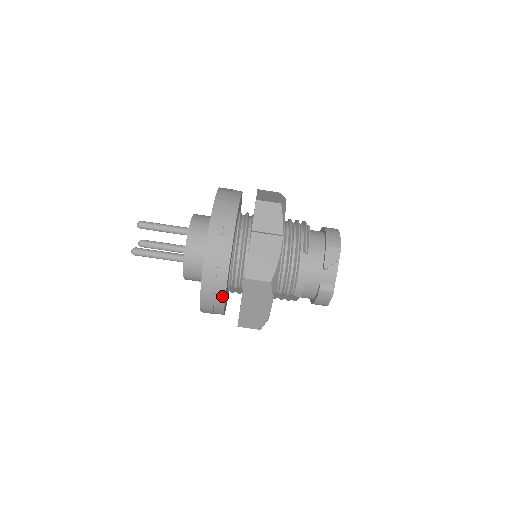
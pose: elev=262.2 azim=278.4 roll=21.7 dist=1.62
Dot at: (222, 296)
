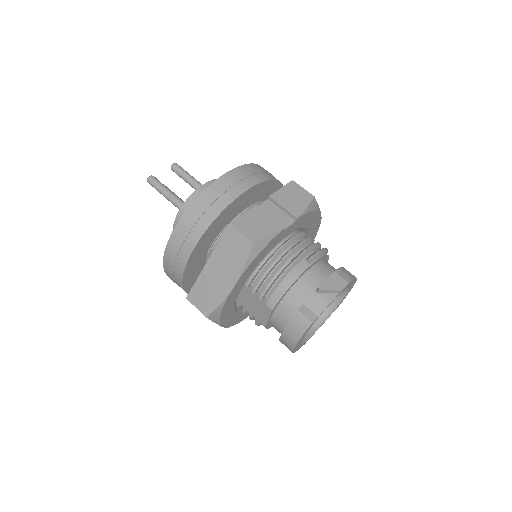
Dot at: (195, 240)
